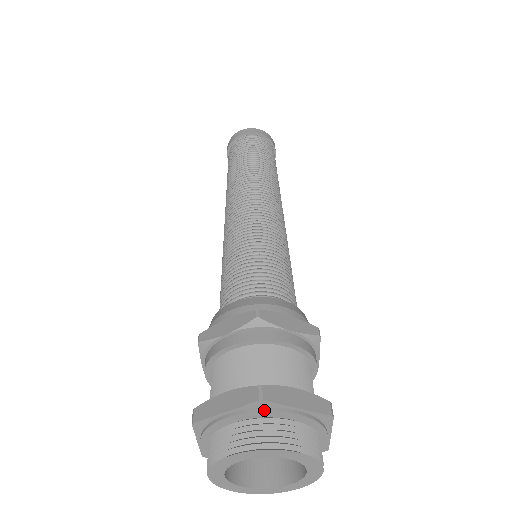
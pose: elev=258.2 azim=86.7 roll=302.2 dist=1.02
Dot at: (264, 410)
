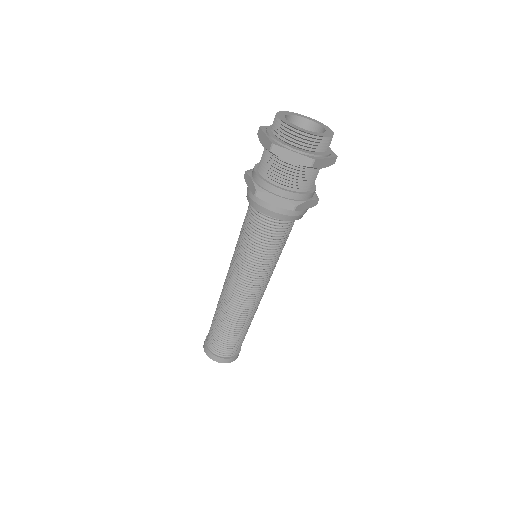
Dot at: occluded
